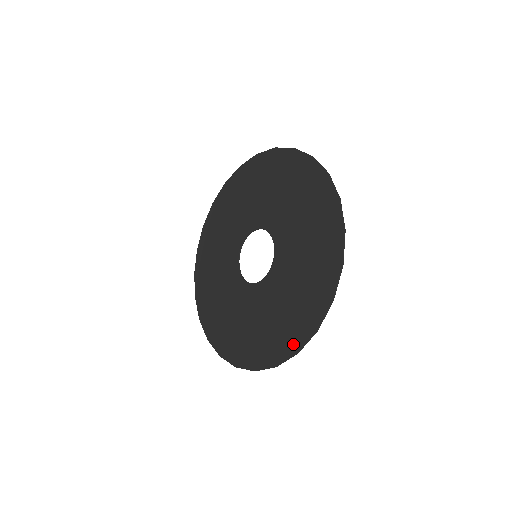
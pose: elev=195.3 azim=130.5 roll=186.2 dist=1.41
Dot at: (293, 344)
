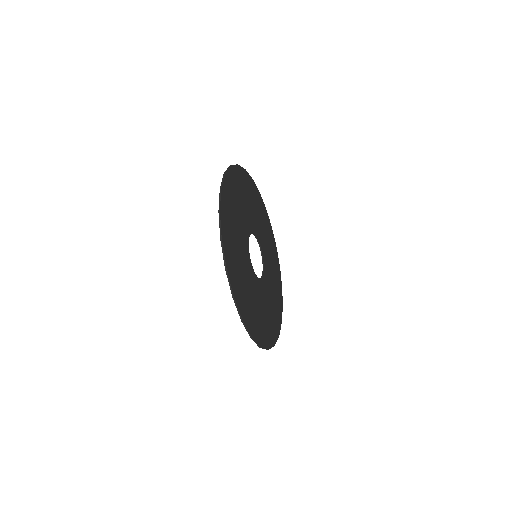
Dot at: (222, 215)
